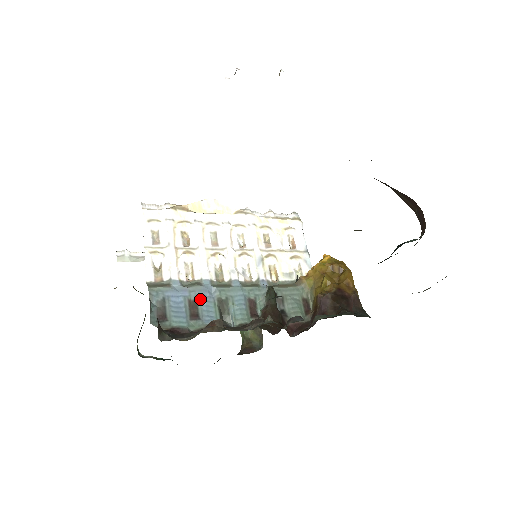
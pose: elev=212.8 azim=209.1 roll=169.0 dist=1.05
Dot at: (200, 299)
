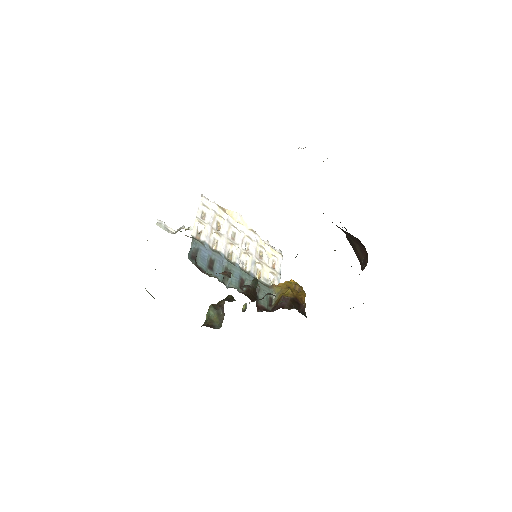
Dot at: (216, 261)
